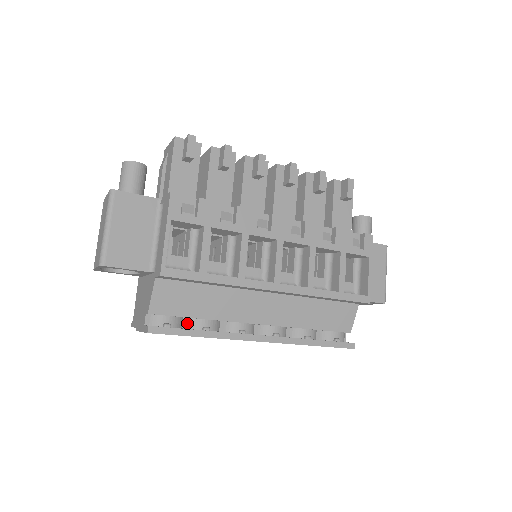
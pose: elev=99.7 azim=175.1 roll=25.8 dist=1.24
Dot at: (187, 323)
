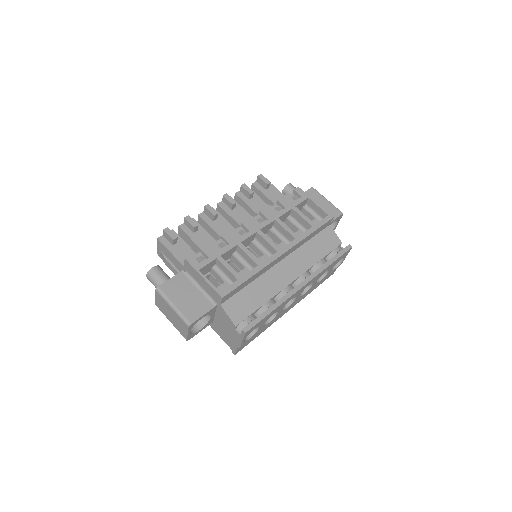
Dot at: (259, 315)
